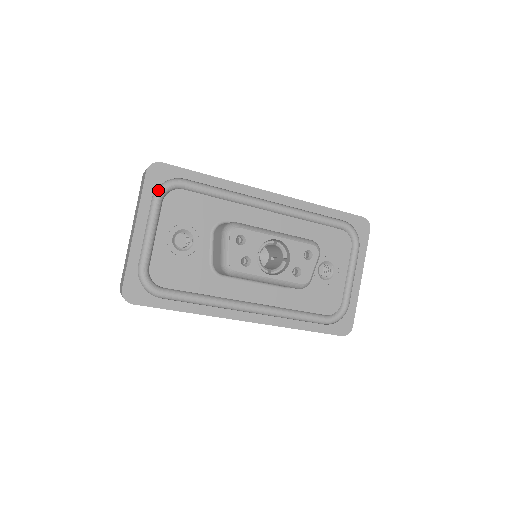
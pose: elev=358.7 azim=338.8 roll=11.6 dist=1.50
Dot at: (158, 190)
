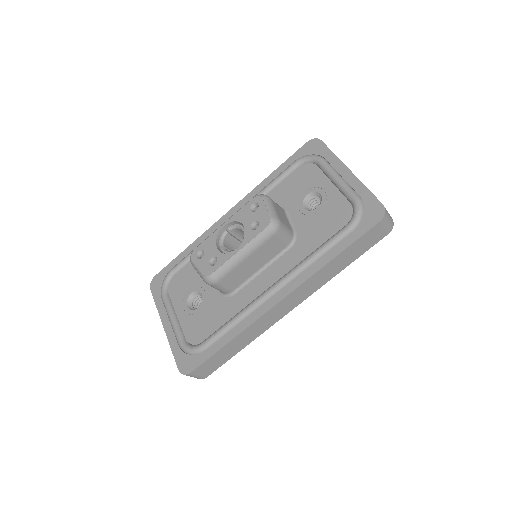
Dot at: (161, 291)
